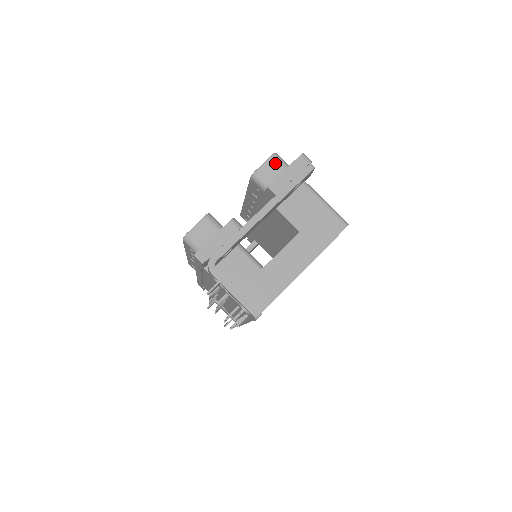
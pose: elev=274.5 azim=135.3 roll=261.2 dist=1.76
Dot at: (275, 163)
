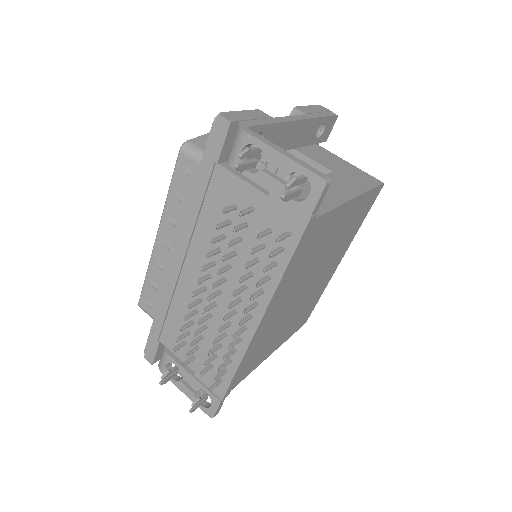
Dot at: occluded
